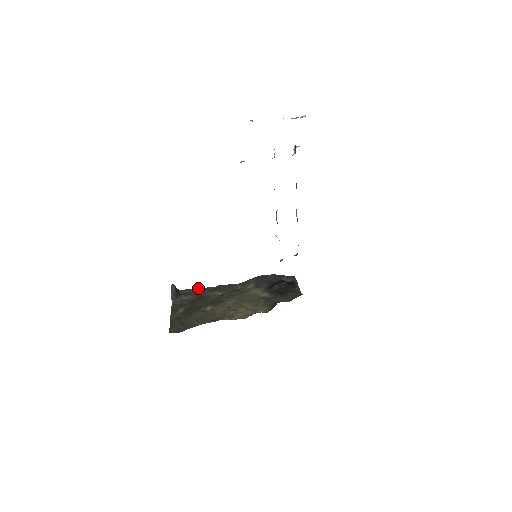
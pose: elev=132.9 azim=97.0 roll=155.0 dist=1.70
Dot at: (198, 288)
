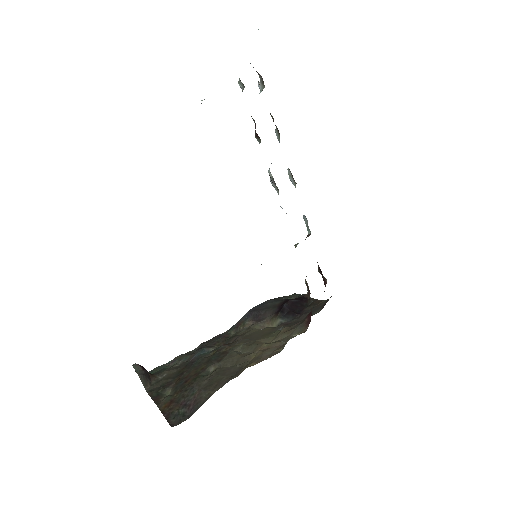
Dot at: (173, 359)
